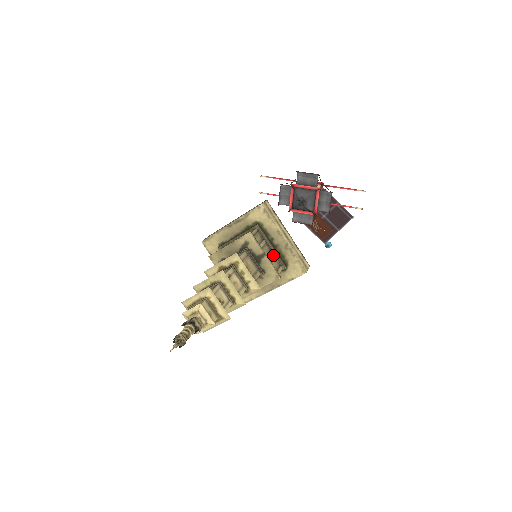
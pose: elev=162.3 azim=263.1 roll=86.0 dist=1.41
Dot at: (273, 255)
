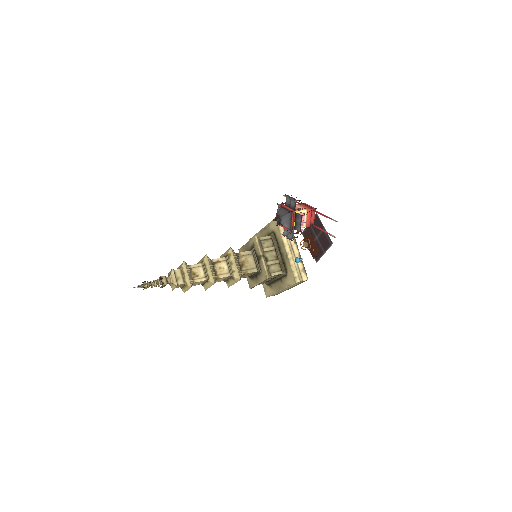
Dot at: (277, 261)
